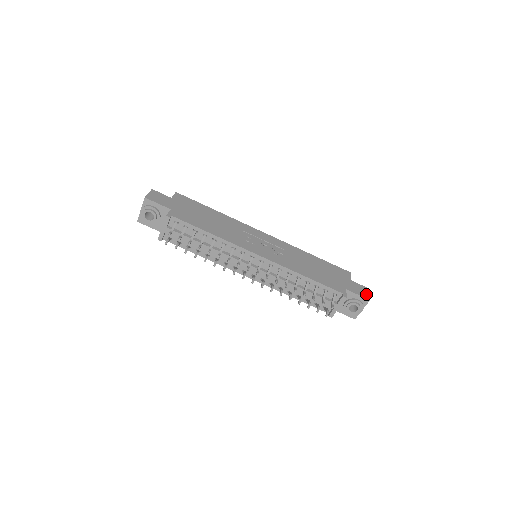
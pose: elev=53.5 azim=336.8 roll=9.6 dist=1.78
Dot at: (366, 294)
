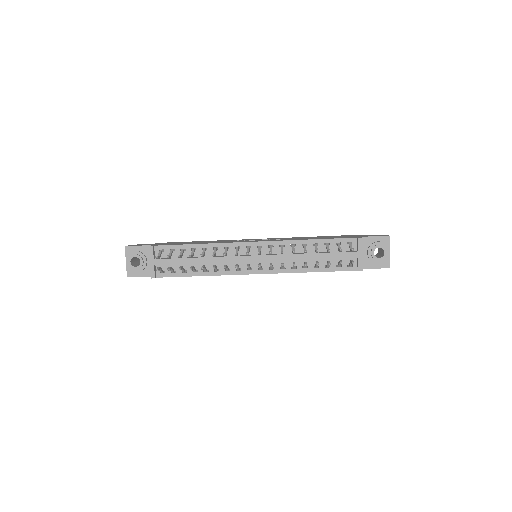
Dot at: (383, 235)
